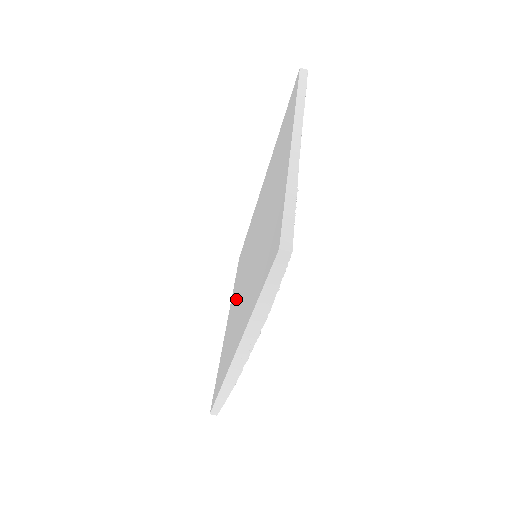
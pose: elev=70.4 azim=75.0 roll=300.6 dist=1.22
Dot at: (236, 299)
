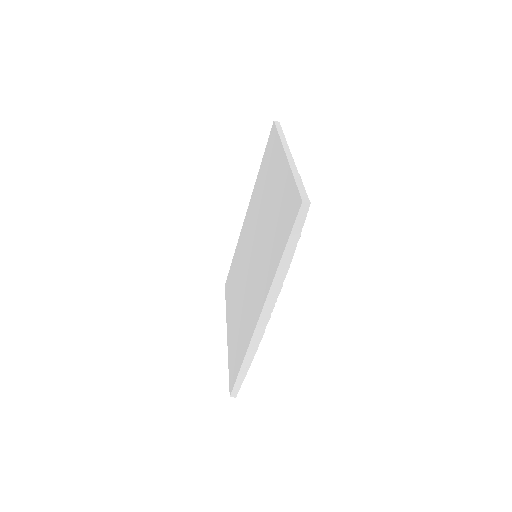
Dot at: (239, 300)
